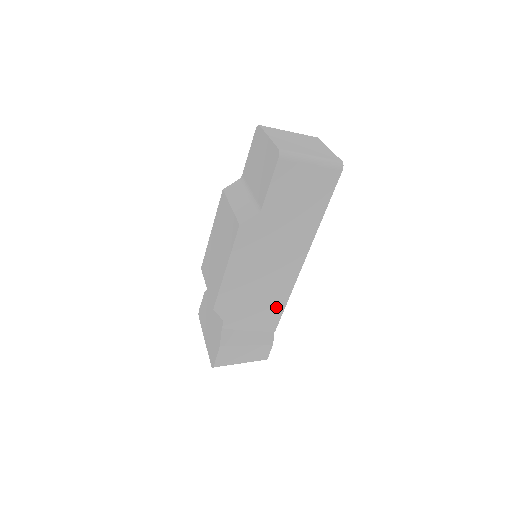
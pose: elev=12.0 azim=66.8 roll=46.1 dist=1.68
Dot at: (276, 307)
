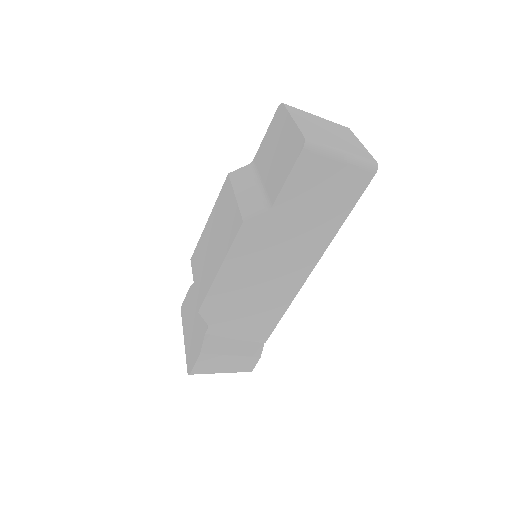
Dot at: (271, 317)
